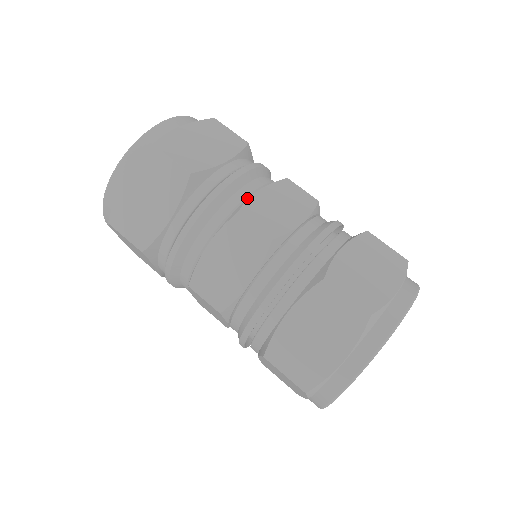
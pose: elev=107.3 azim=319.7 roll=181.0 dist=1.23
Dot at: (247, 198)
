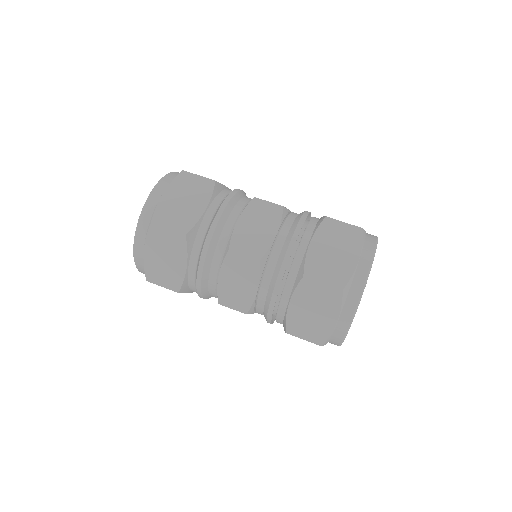
Dot at: (231, 232)
